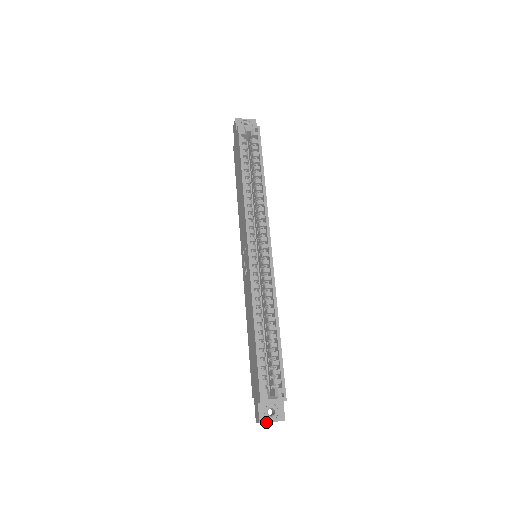
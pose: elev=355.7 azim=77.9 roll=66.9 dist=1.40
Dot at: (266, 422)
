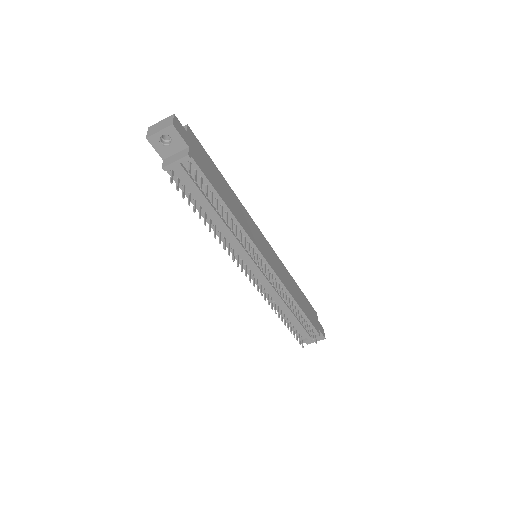
Dot at: (155, 125)
